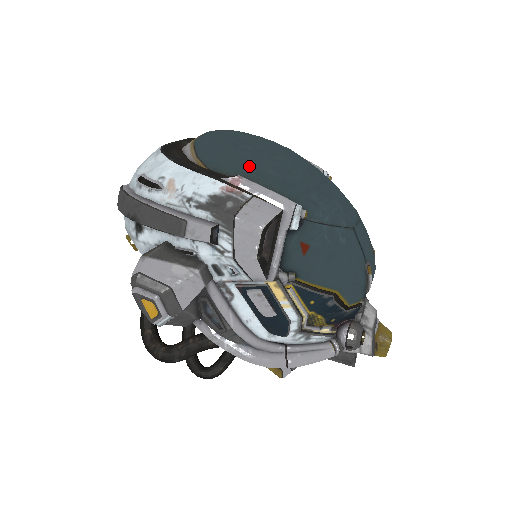
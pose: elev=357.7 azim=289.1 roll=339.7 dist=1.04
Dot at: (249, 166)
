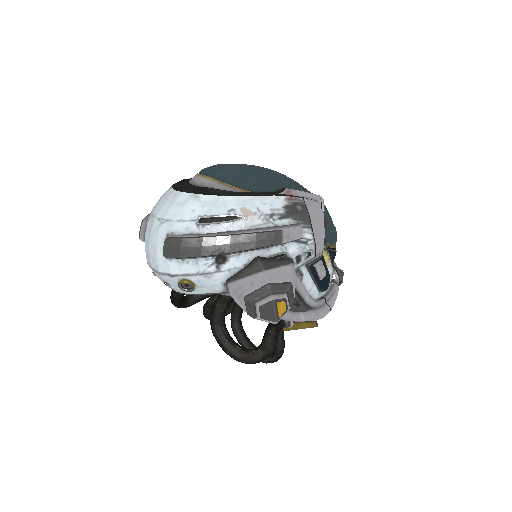
Dot at: (275, 182)
